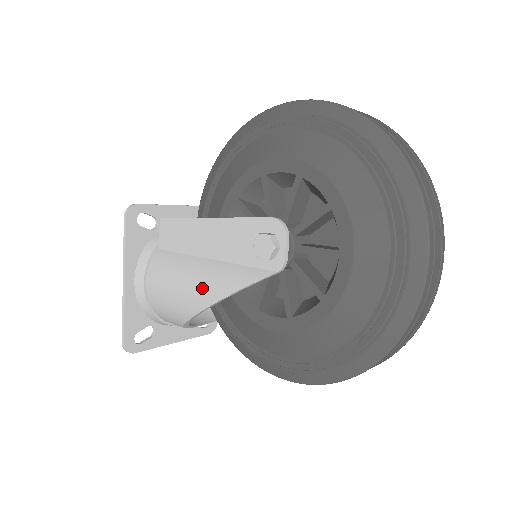
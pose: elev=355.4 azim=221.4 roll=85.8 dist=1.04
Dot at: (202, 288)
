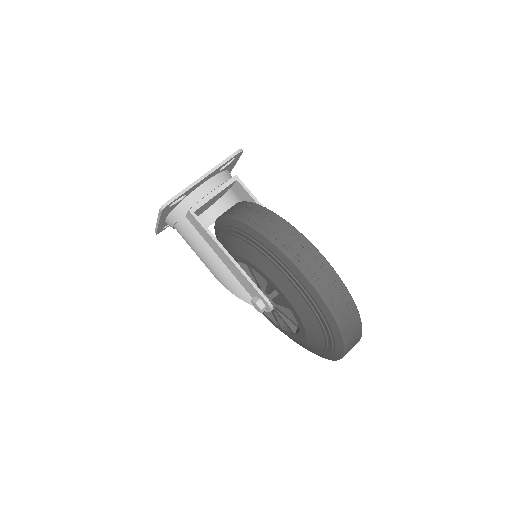
Dot at: (215, 273)
